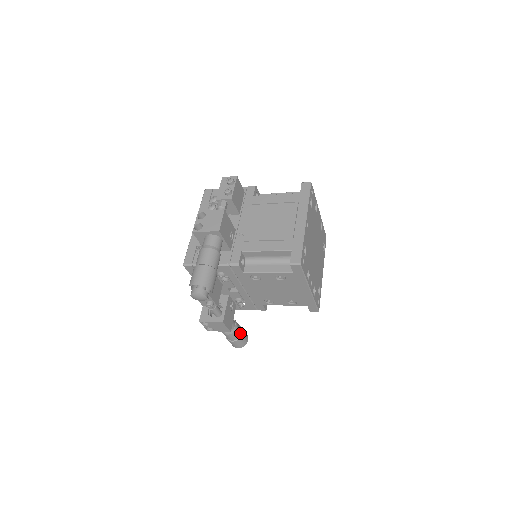
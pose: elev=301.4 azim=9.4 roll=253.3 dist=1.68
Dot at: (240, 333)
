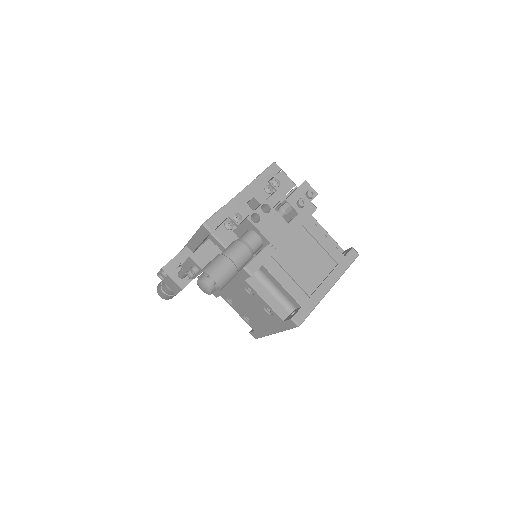
Dot at: occluded
